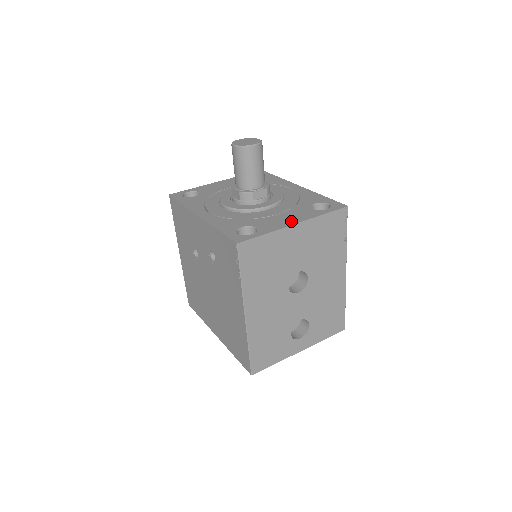
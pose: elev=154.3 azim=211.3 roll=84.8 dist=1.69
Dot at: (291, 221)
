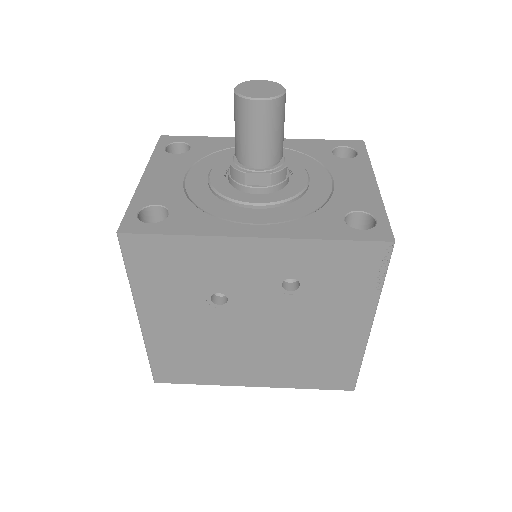
Dot at: (367, 183)
